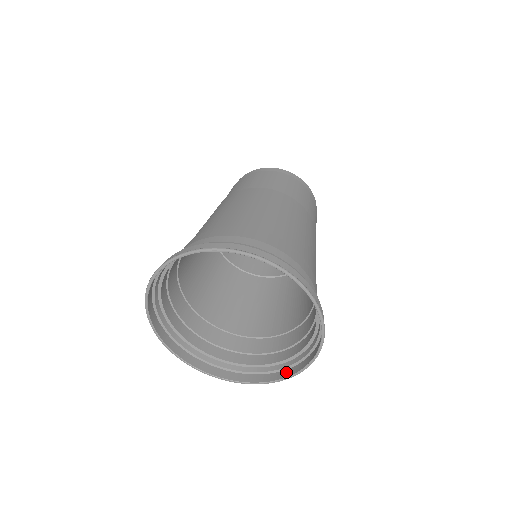
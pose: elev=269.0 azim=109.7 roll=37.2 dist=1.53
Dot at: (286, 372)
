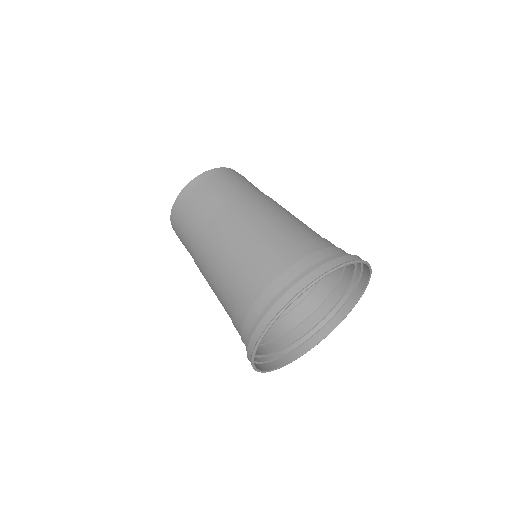
Dot at: (355, 295)
